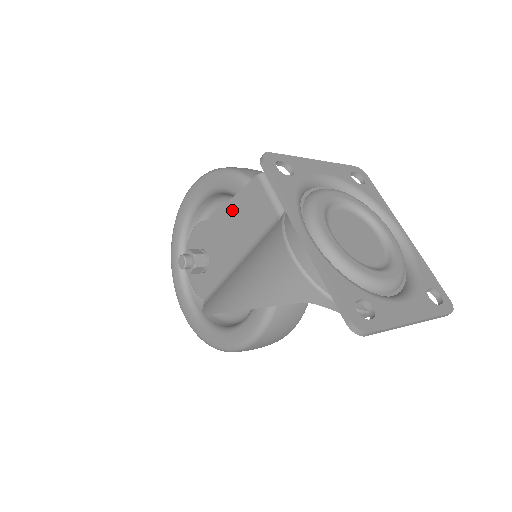
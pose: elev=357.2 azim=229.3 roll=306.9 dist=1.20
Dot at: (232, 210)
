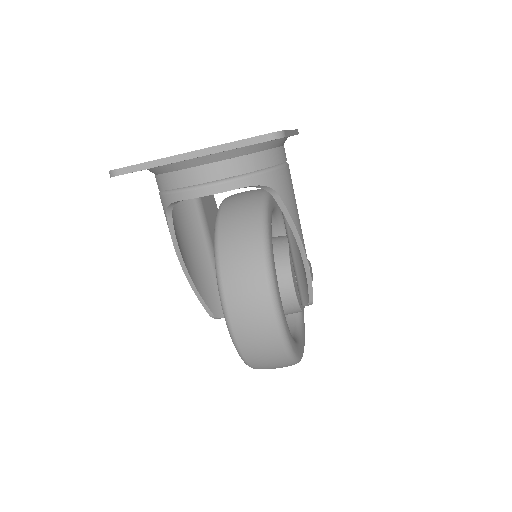
Dot at: occluded
